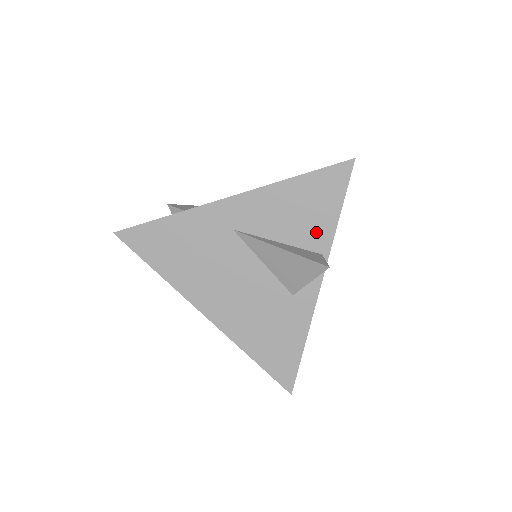
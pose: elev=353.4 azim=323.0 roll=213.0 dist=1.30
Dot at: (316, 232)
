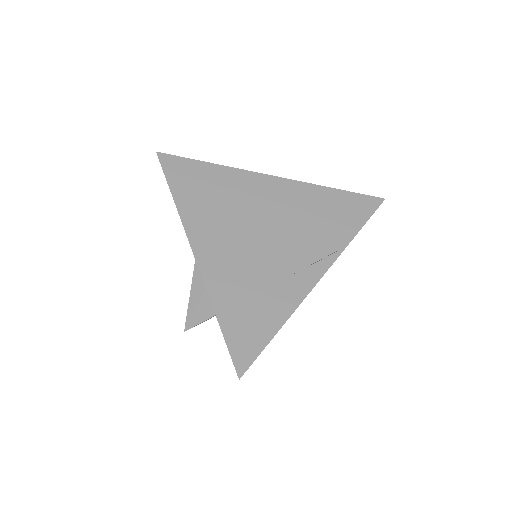
Dot at: (334, 234)
